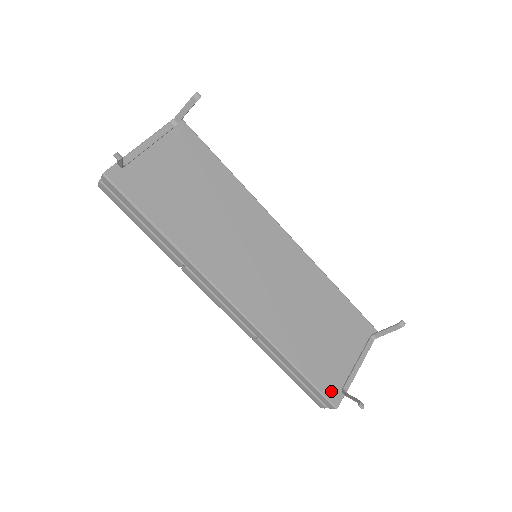
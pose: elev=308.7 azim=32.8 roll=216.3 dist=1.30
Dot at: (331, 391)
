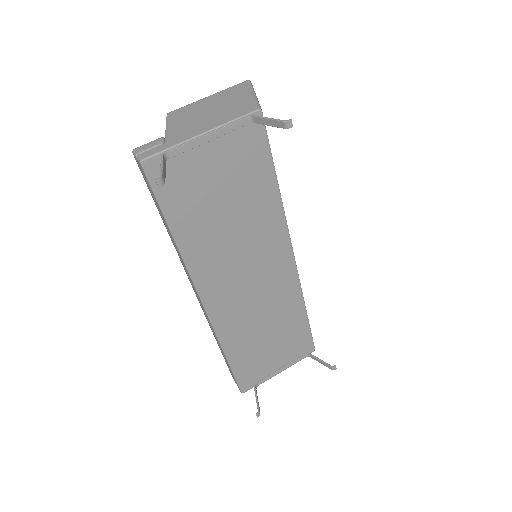
Dot at: (246, 382)
